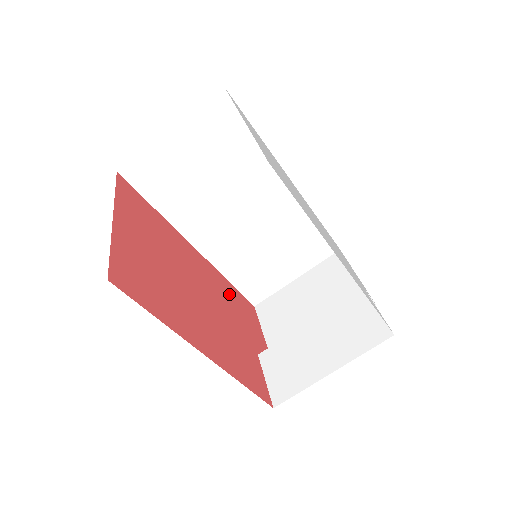
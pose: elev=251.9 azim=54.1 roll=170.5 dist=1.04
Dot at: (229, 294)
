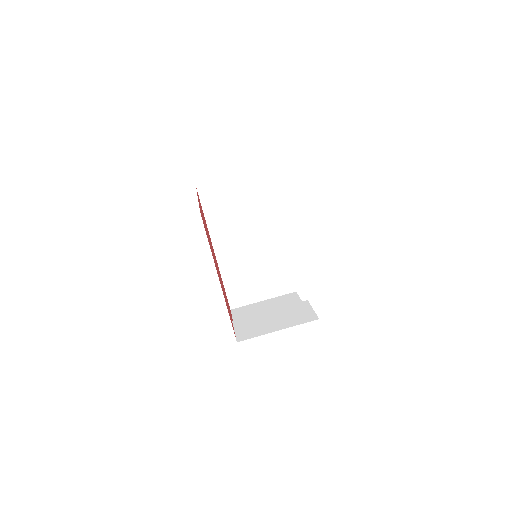
Dot at: (223, 286)
